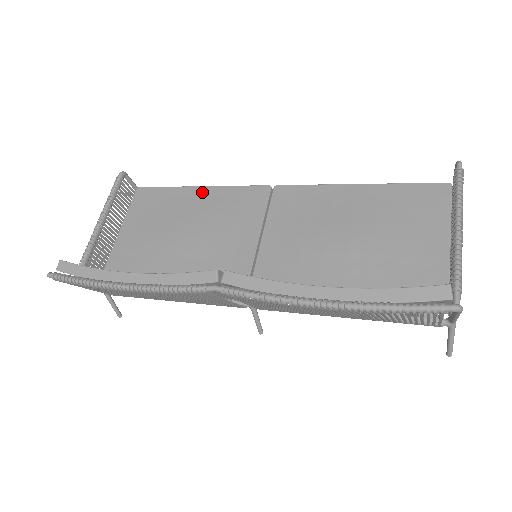
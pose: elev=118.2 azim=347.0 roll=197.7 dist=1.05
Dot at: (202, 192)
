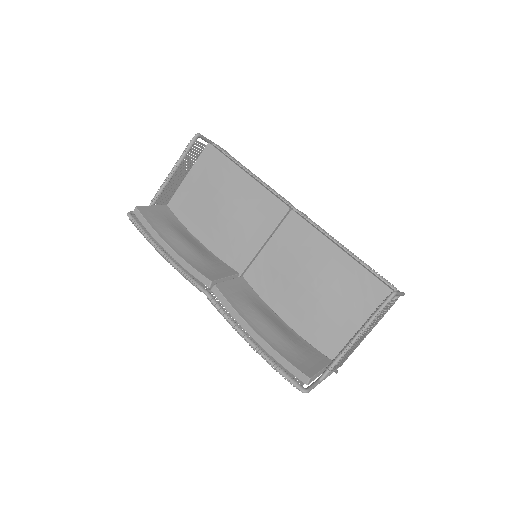
Dot at: (246, 180)
